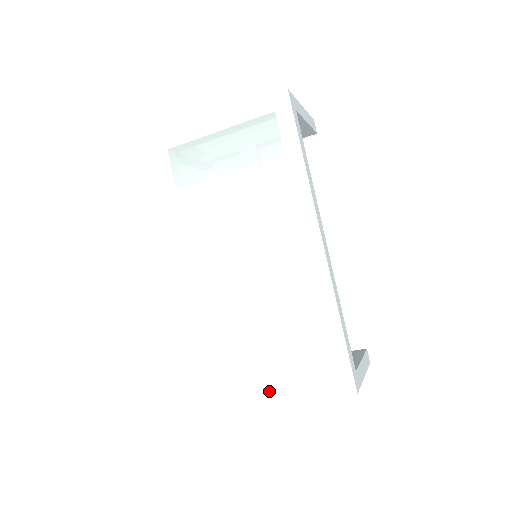
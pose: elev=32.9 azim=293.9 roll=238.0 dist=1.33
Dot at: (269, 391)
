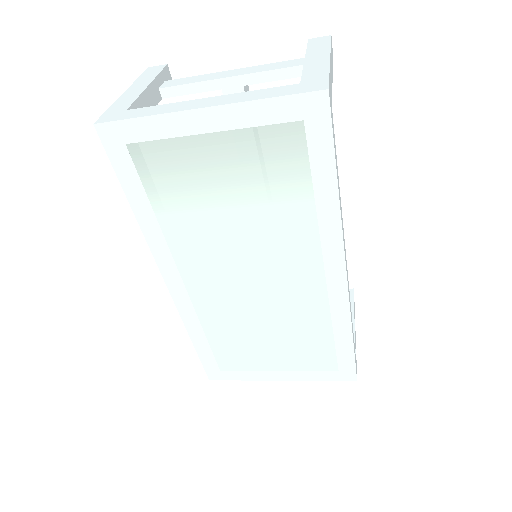
Dot at: (272, 373)
